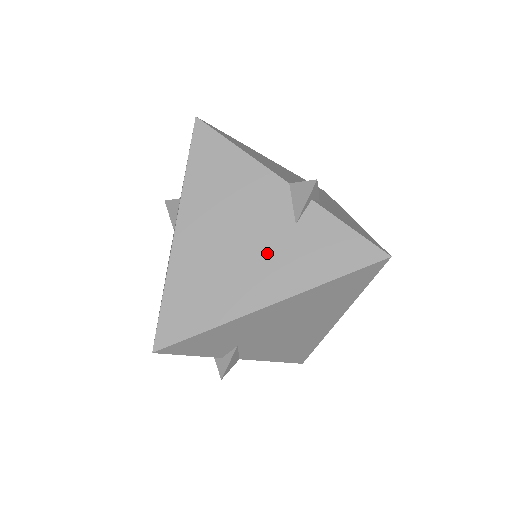
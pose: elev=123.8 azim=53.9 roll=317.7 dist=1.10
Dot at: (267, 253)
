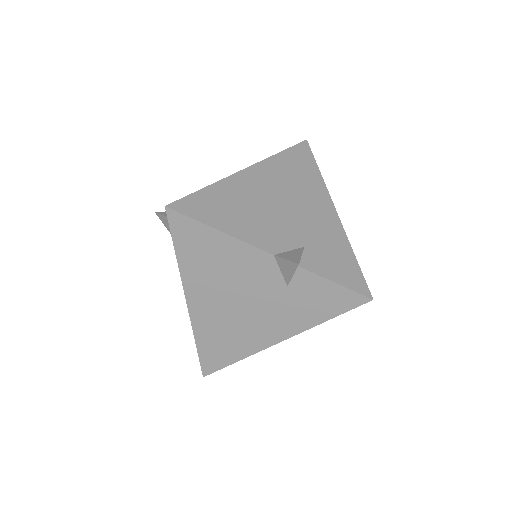
Dot at: (269, 309)
